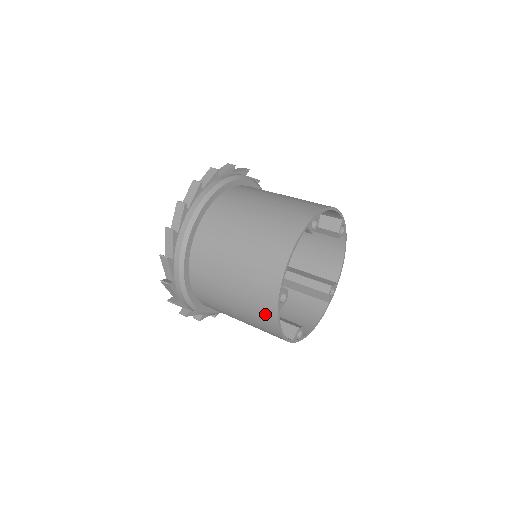
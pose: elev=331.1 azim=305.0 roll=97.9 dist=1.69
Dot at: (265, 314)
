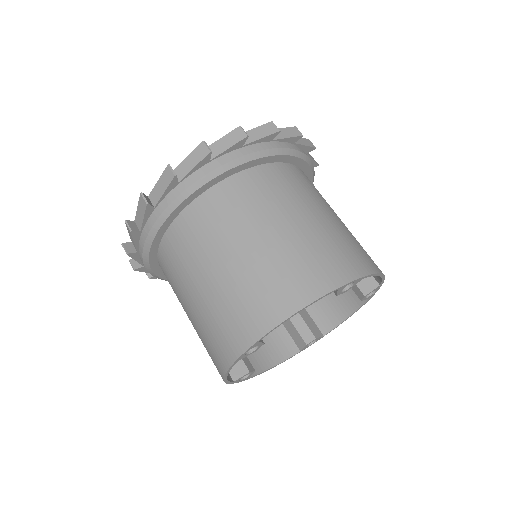
Dot at: (219, 350)
